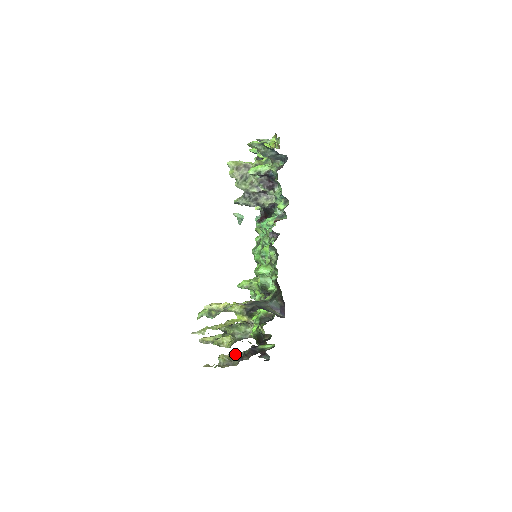
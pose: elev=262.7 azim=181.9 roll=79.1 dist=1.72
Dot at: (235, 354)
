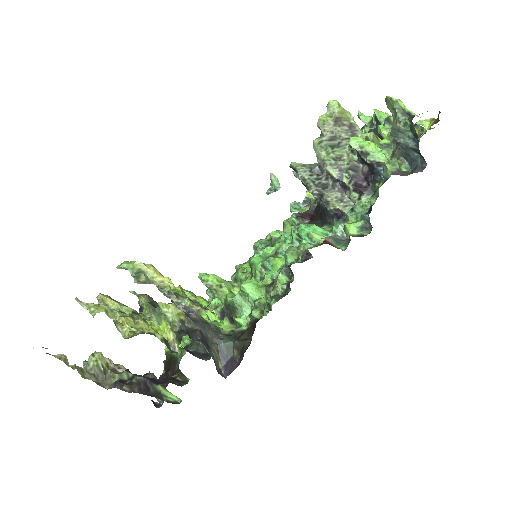
Dot at: (120, 365)
